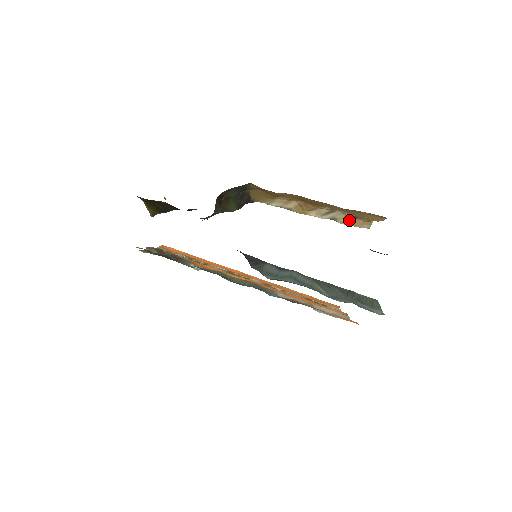
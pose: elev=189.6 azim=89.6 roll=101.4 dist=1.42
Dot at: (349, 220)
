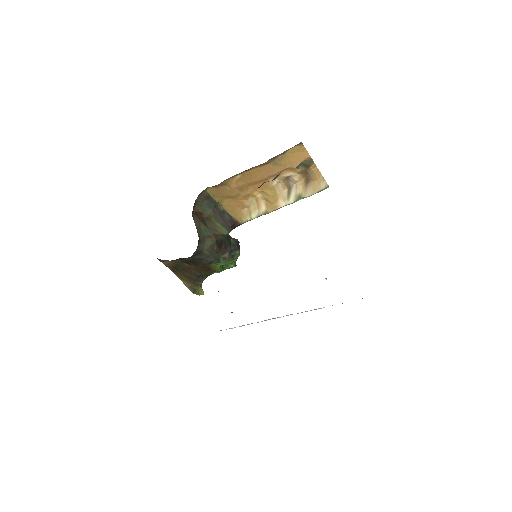
Dot at: (308, 188)
